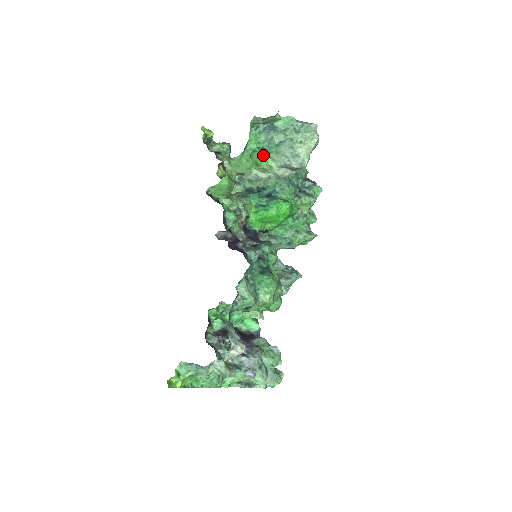
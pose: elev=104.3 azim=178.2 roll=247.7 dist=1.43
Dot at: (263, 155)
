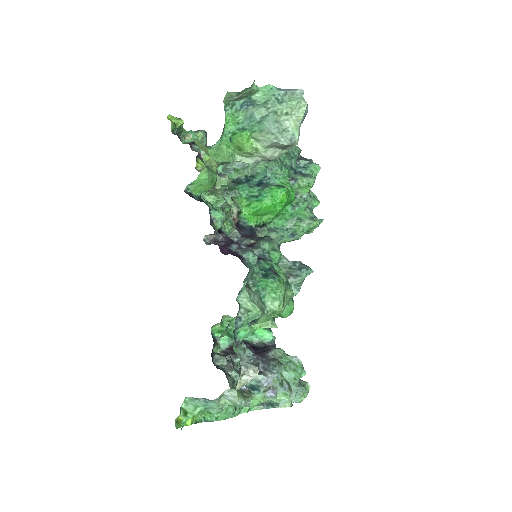
Dot at: (245, 137)
